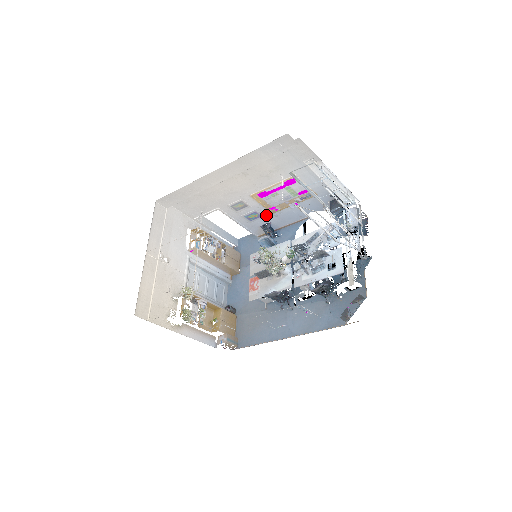
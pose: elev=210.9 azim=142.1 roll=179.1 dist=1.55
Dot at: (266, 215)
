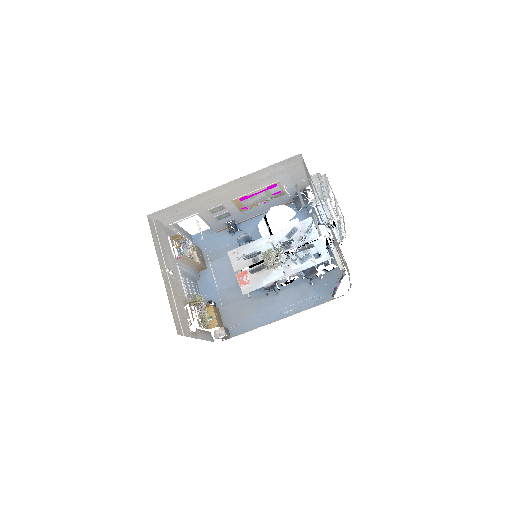
Dot at: (235, 214)
